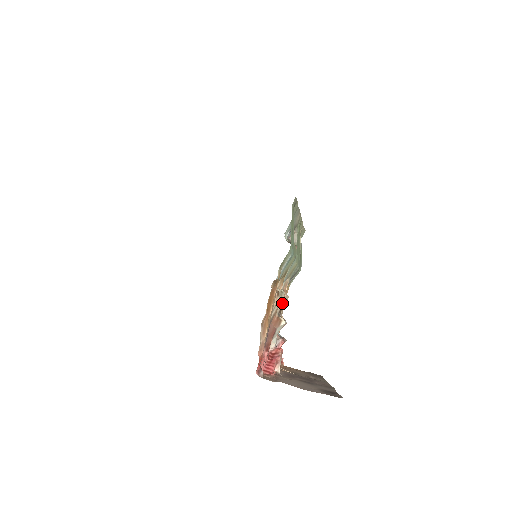
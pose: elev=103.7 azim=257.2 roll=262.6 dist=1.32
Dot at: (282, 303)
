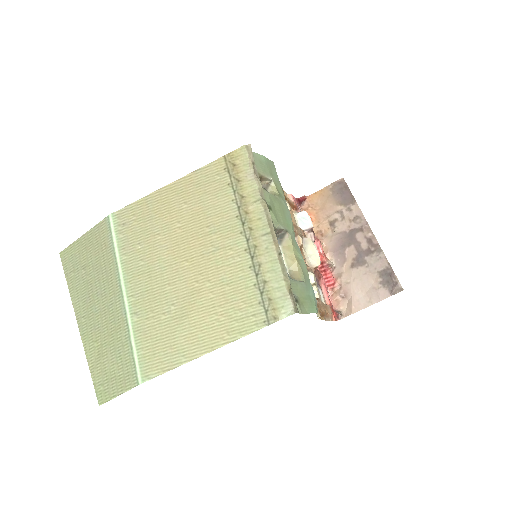
Dot at: occluded
